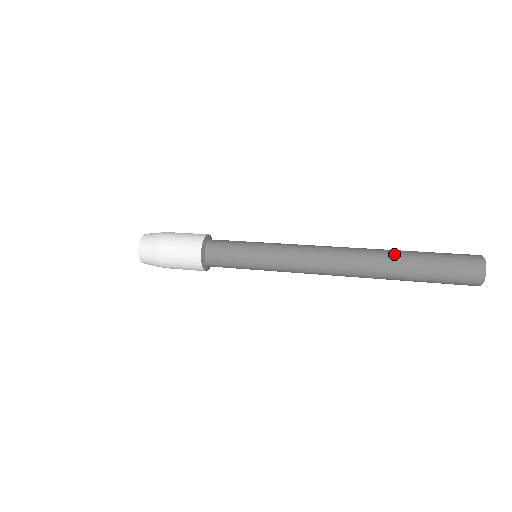
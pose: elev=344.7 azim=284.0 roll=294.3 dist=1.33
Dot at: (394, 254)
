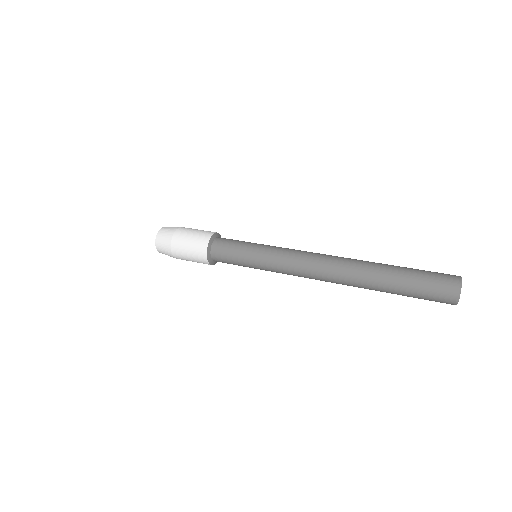
Dot at: (376, 271)
